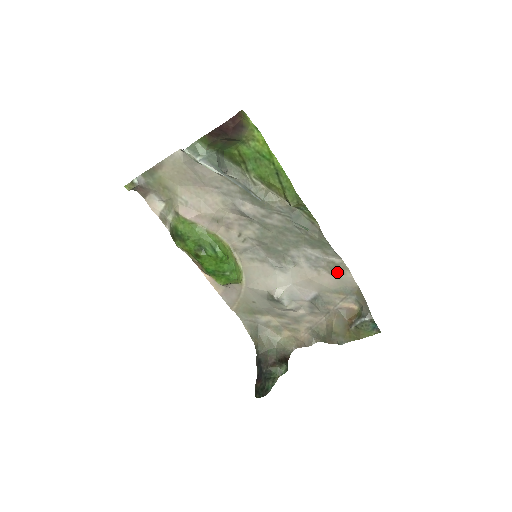
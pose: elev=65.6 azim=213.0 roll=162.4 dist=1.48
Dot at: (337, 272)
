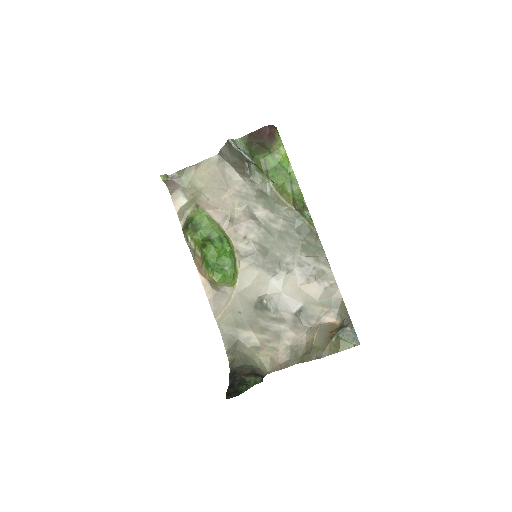
Dot at: (325, 282)
